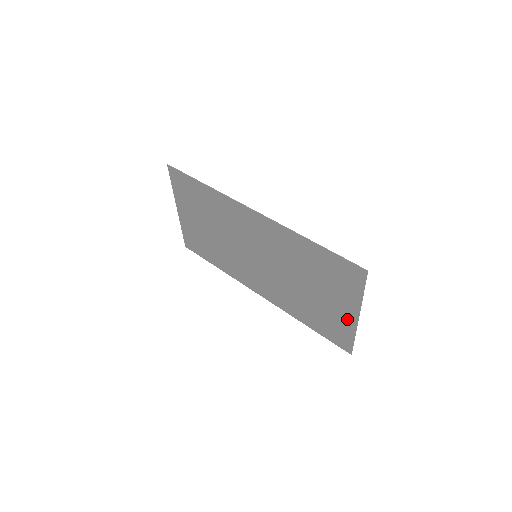
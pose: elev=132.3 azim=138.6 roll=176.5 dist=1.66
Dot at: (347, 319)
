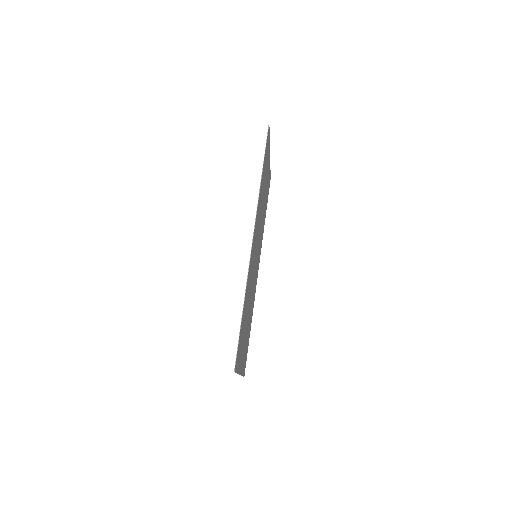
Dot at: (242, 364)
